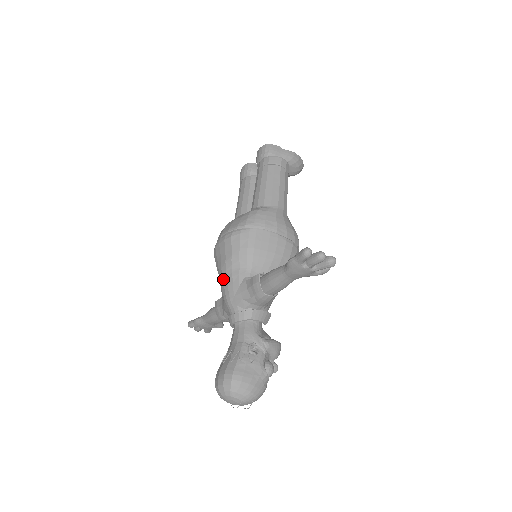
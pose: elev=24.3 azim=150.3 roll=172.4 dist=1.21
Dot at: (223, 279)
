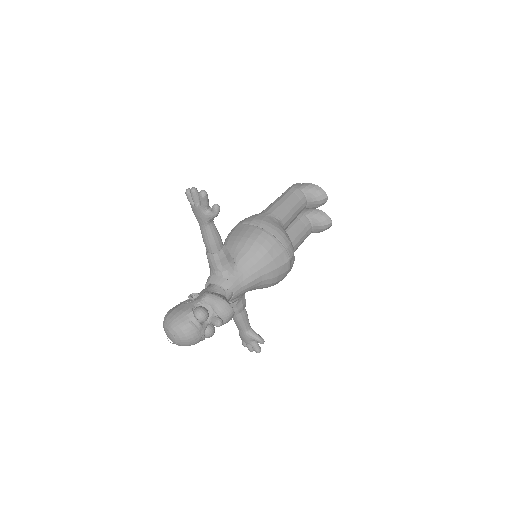
Dot at: occluded
